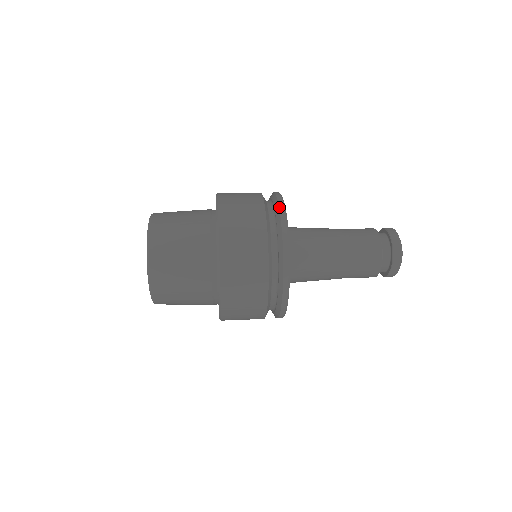
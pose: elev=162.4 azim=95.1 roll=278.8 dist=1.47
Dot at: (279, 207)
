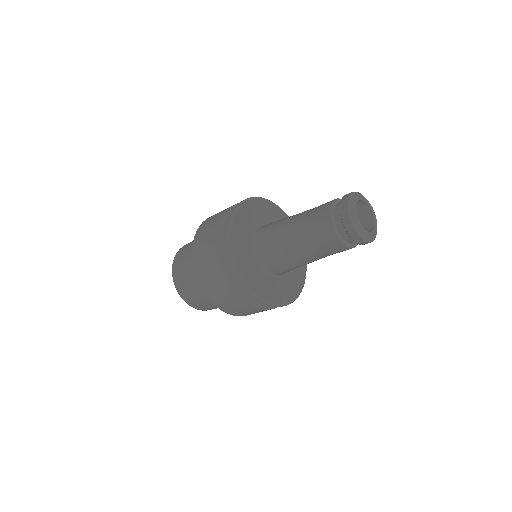
Dot at: occluded
